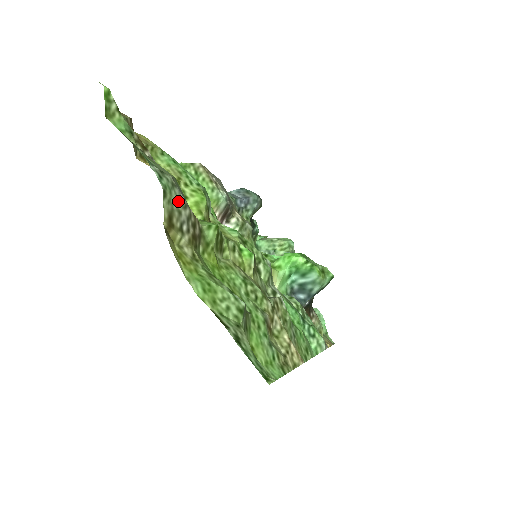
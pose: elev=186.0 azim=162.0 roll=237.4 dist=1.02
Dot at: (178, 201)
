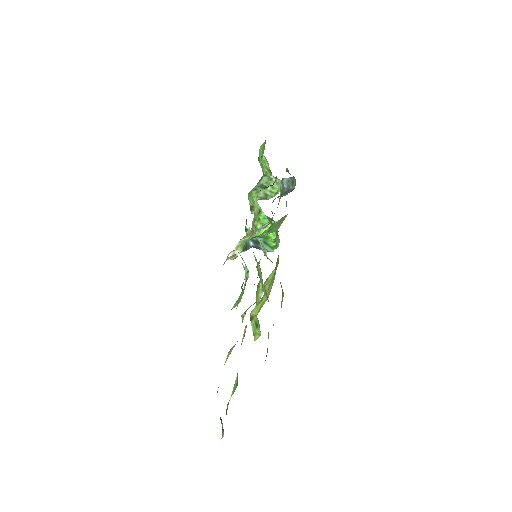
Dot at: occluded
